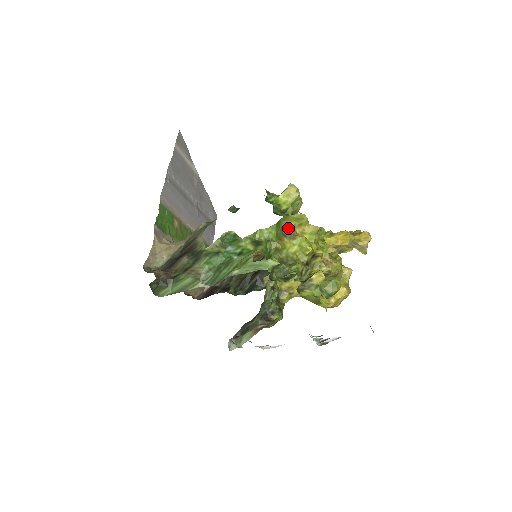
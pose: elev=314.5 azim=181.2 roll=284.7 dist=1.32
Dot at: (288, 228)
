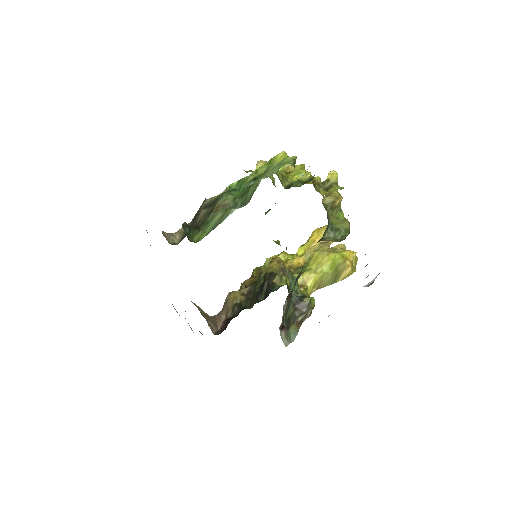
Dot at: occluded
